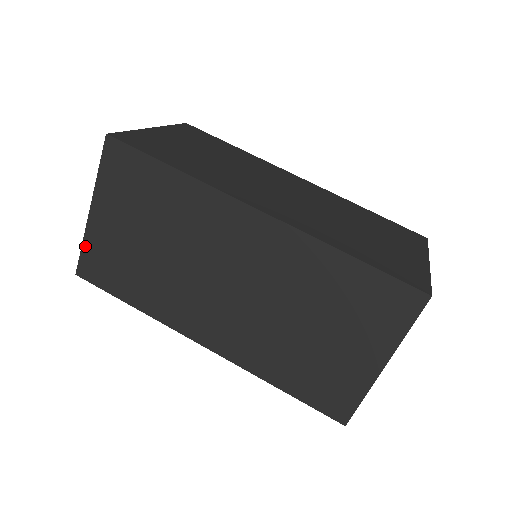
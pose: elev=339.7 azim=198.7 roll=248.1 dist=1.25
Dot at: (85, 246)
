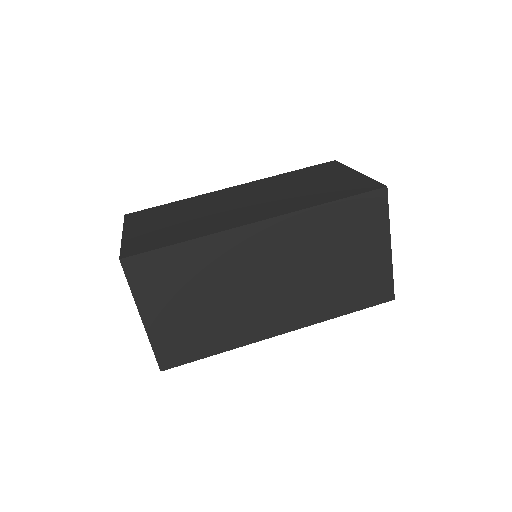
Dot at: (155, 346)
